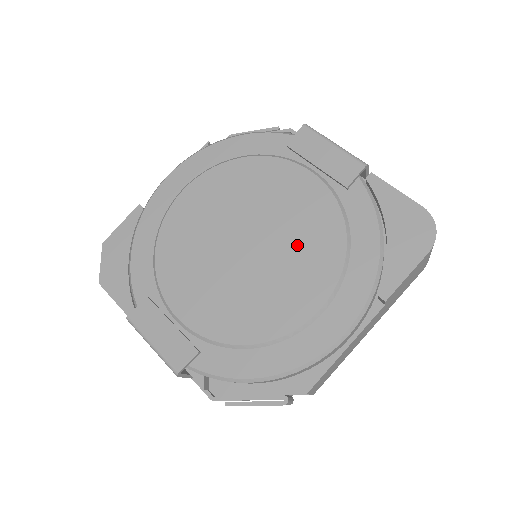
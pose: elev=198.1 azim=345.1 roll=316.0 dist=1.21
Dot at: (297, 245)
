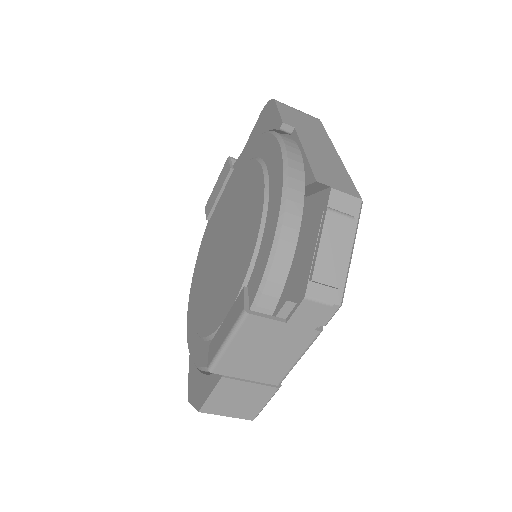
Dot at: (237, 201)
